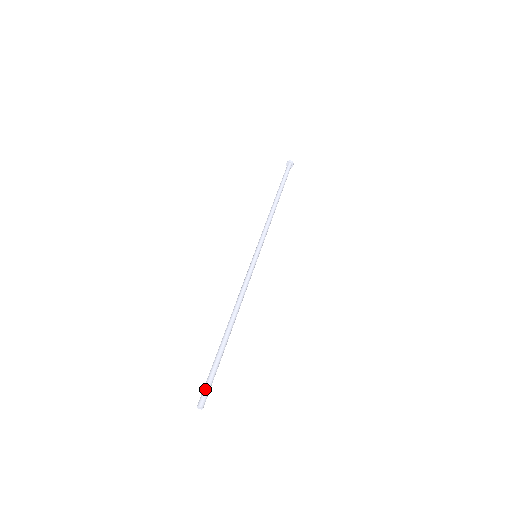
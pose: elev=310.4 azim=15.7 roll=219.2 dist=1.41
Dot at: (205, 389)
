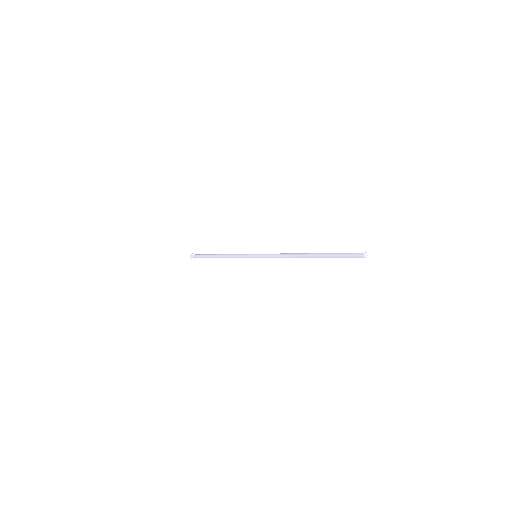
Dot at: (352, 253)
